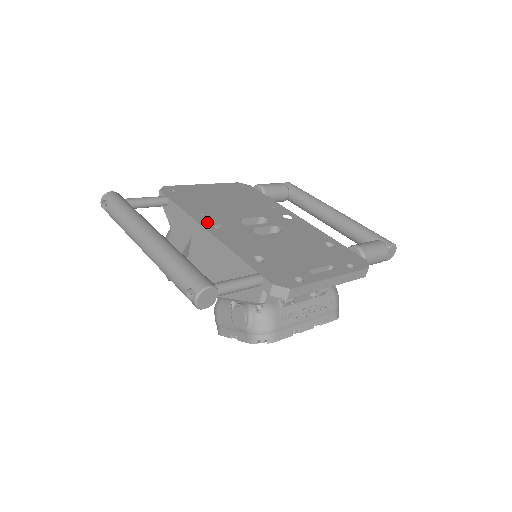
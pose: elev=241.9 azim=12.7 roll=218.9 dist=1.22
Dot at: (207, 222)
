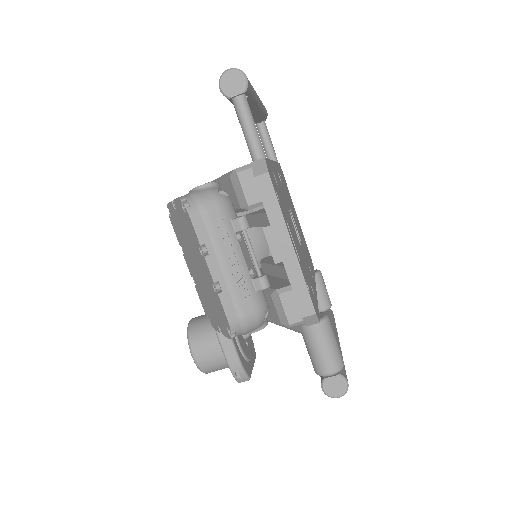
Dot at: (278, 171)
